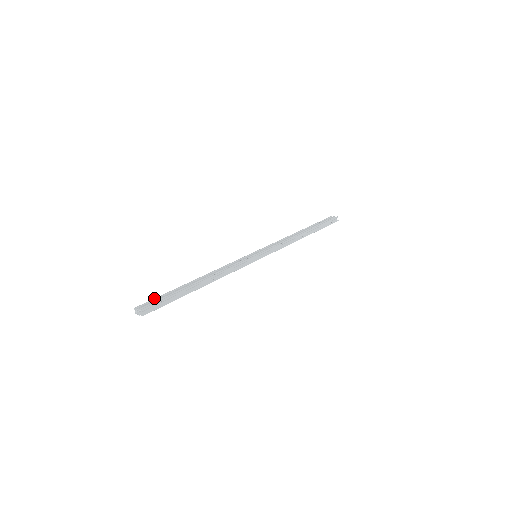
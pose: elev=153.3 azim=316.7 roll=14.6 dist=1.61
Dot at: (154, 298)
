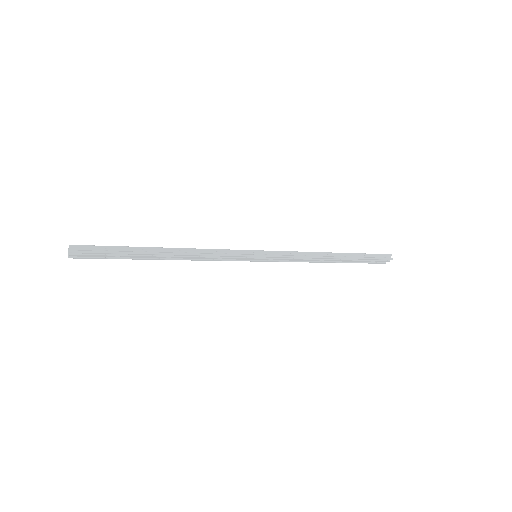
Dot at: occluded
